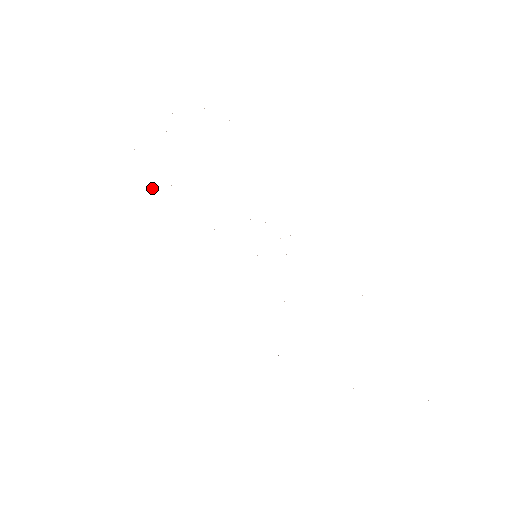
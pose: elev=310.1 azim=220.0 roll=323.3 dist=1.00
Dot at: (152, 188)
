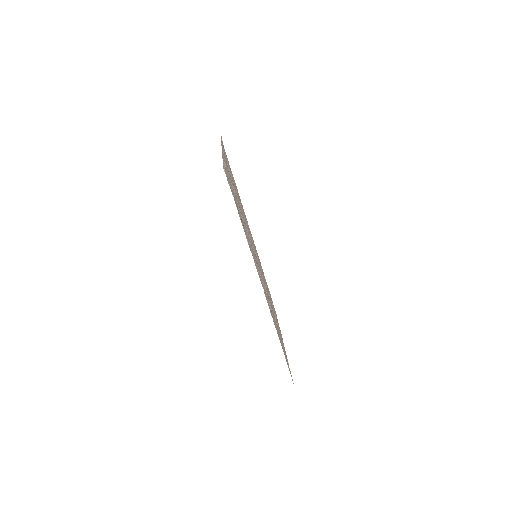
Dot at: (231, 171)
